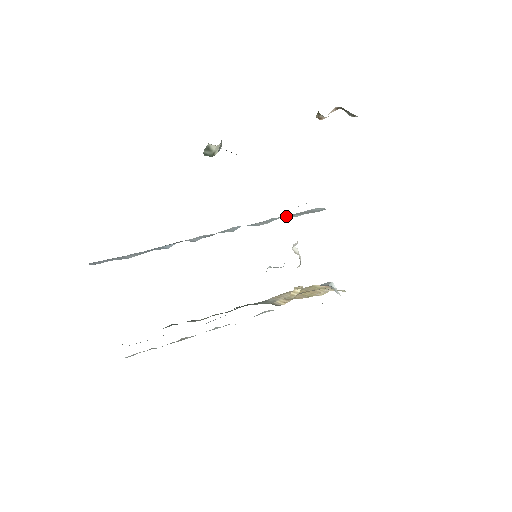
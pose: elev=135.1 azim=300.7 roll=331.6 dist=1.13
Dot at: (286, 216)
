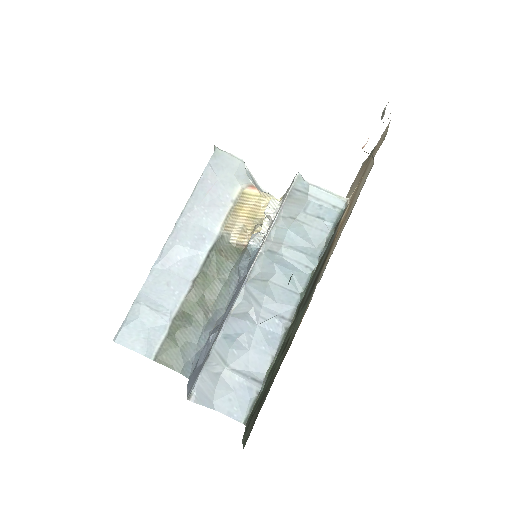
Dot at: (285, 218)
